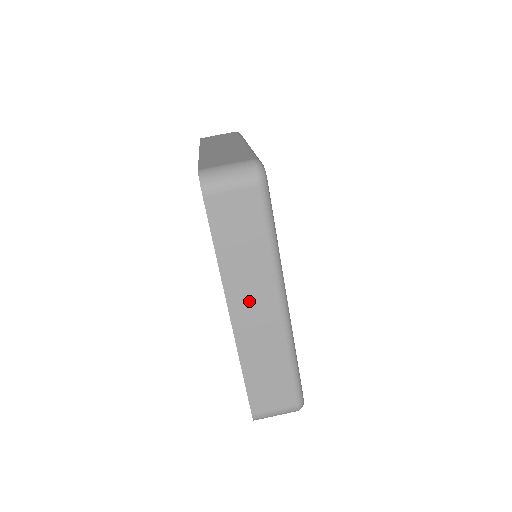
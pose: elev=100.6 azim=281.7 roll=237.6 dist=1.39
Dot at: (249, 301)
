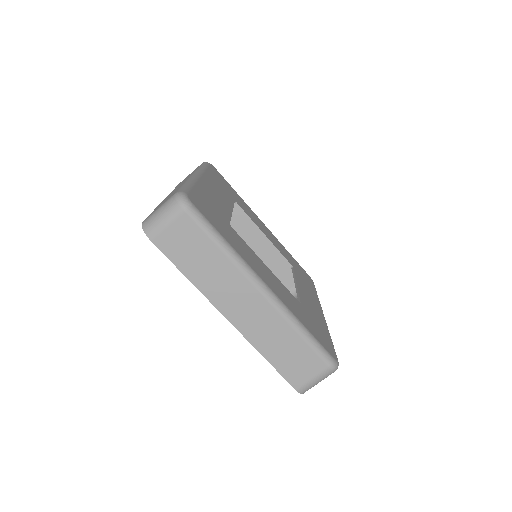
Dot at: occluded
